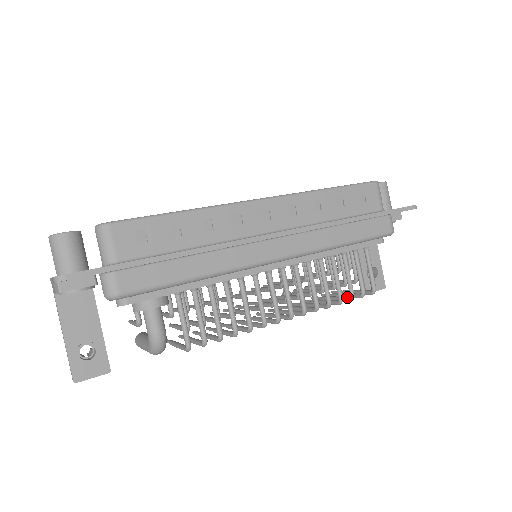
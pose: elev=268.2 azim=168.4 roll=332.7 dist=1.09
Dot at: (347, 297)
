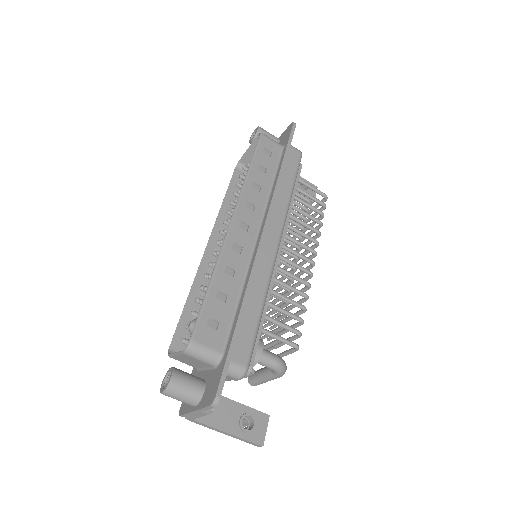
Dot at: (319, 218)
